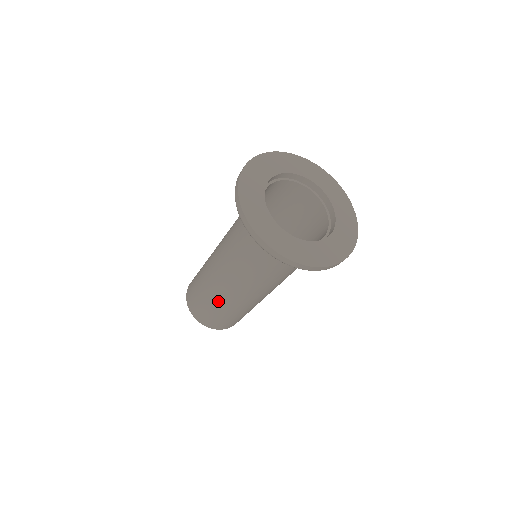
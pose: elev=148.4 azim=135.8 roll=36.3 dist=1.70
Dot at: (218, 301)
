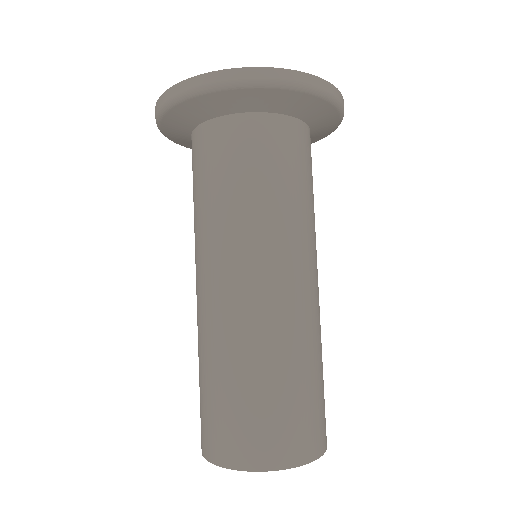
Dot at: (203, 348)
